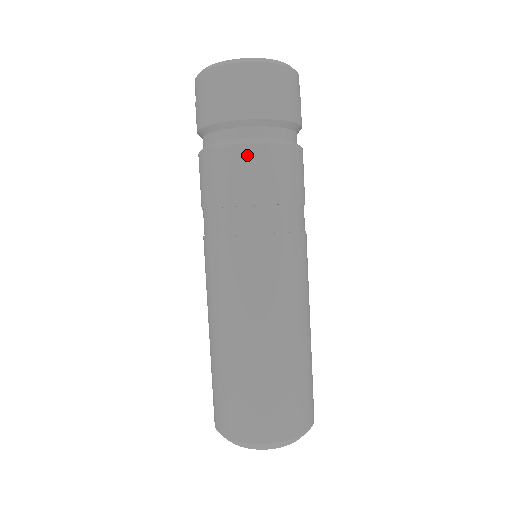
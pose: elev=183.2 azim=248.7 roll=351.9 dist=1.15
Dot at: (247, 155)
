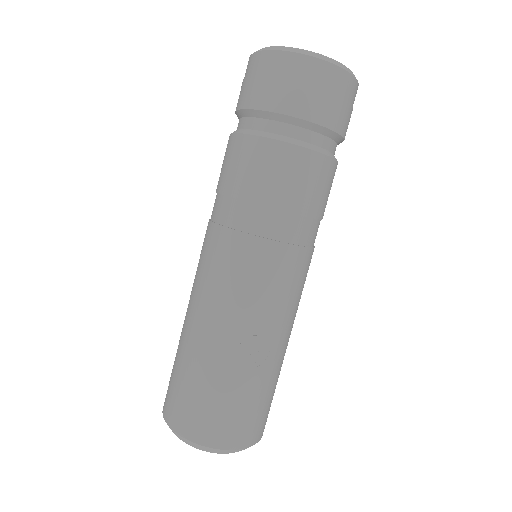
Dot at: (239, 145)
